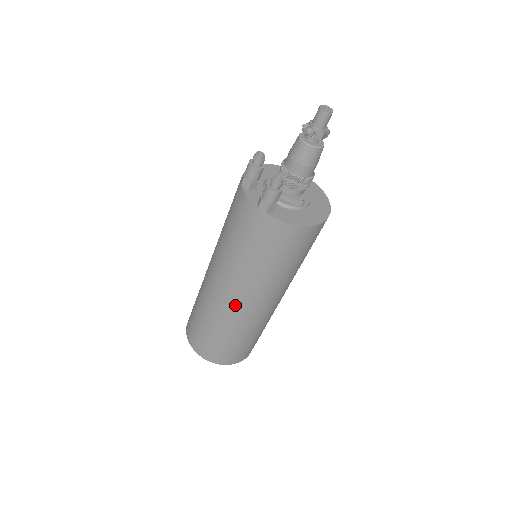
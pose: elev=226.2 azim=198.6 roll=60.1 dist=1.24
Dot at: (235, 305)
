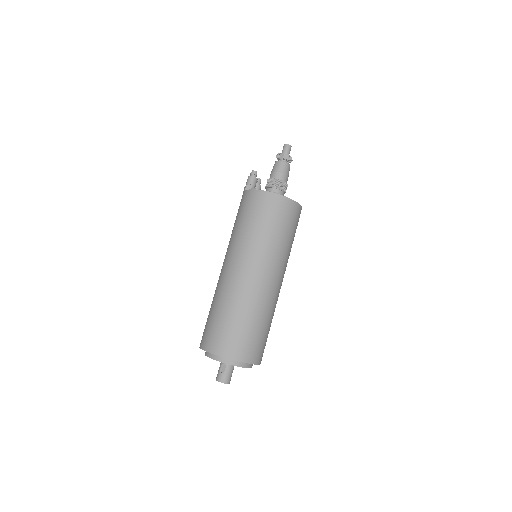
Dot at: (224, 272)
